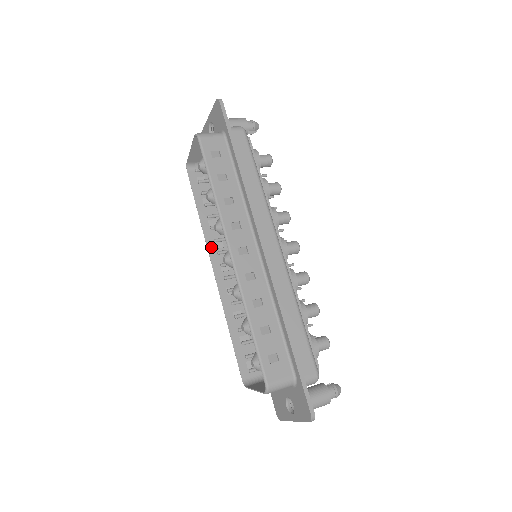
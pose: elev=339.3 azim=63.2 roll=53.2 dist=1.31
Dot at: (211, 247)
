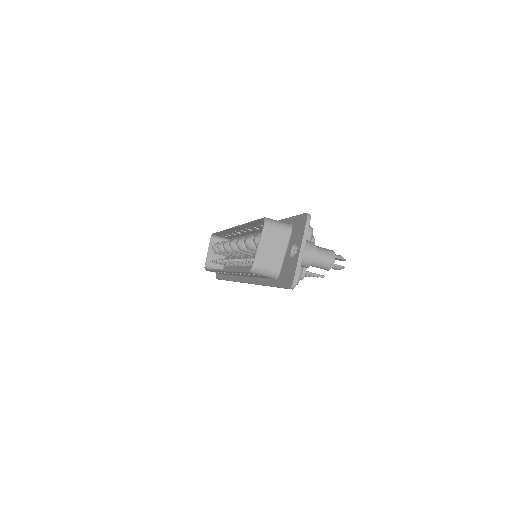
Dot at: occluded
